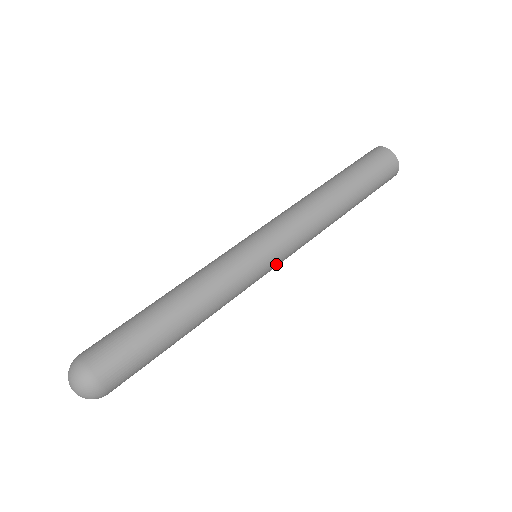
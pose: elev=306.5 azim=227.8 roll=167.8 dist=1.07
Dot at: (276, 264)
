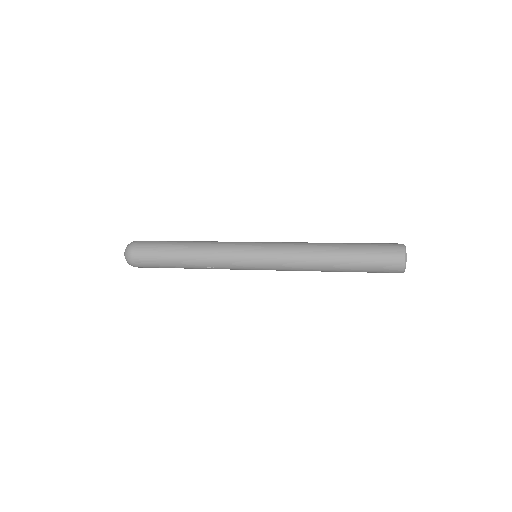
Dot at: (260, 250)
